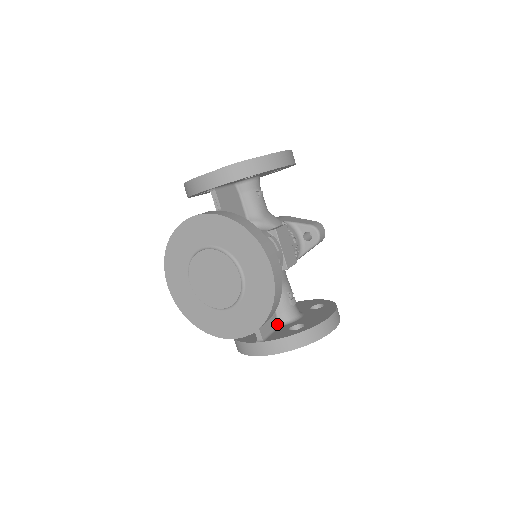
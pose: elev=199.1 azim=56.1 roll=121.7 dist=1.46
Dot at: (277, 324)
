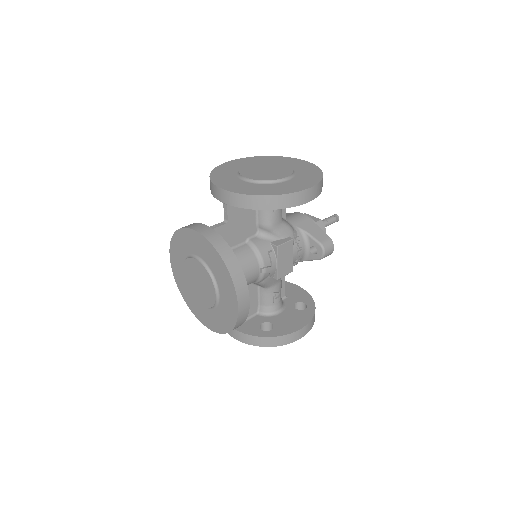
Dot at: (256, 312)
